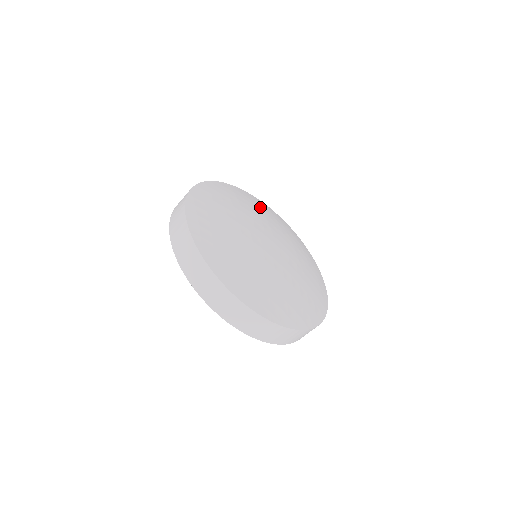
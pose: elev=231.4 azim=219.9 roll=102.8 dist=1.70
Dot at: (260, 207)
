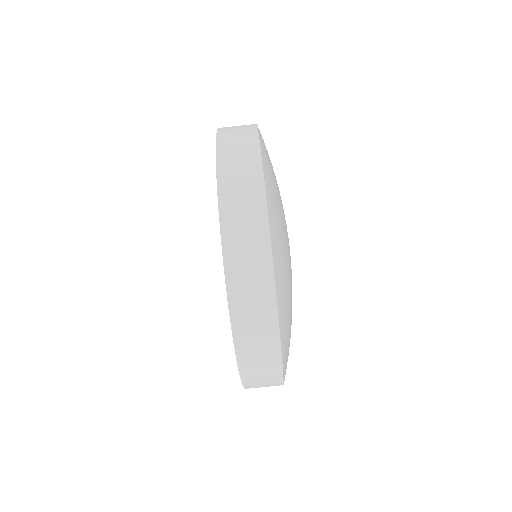
Dot at: occluded
